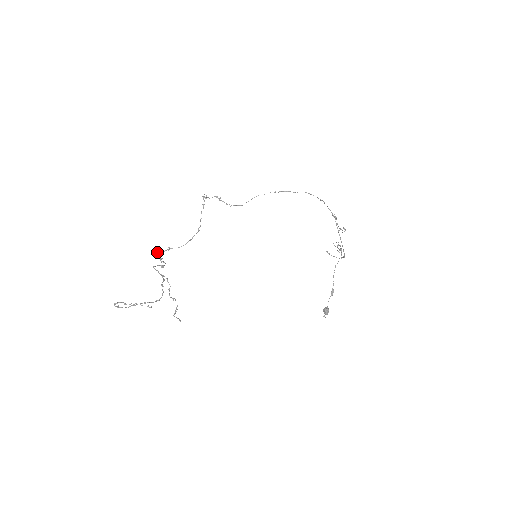
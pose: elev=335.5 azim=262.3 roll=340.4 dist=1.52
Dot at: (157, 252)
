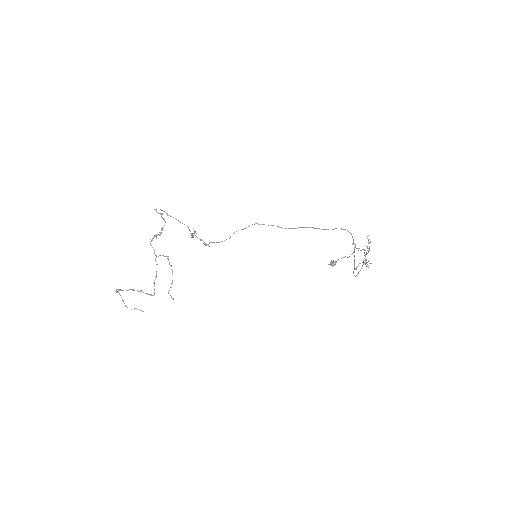
Dot at: (156, 209)
